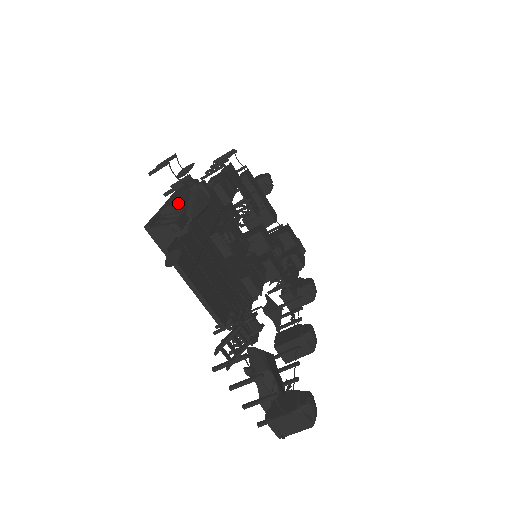
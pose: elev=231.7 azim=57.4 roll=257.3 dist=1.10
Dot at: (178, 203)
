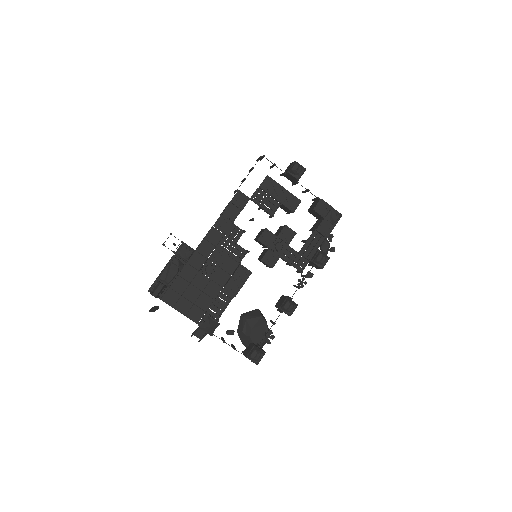
Dot at: (159, 278)
